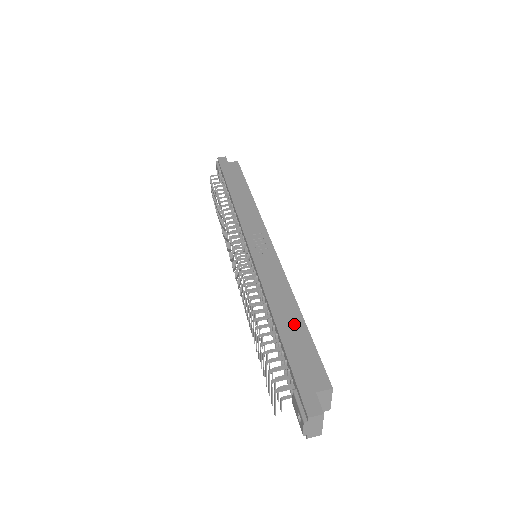
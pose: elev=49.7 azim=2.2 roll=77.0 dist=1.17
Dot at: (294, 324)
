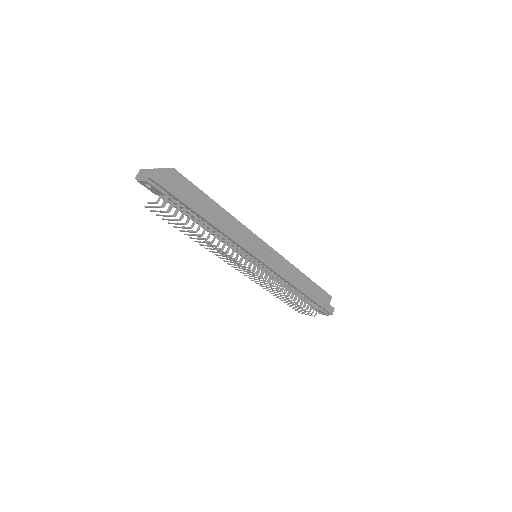
Dot at: (310, 286)
